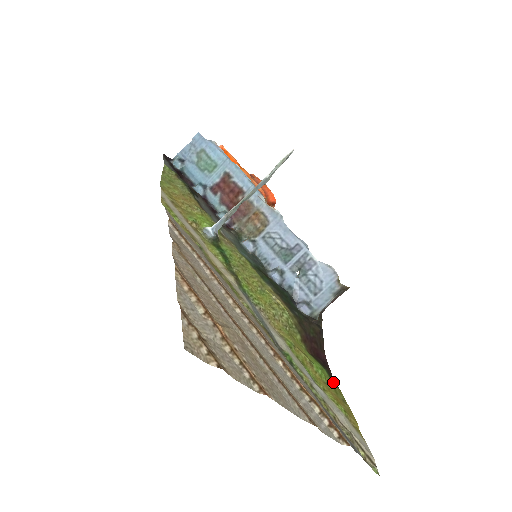
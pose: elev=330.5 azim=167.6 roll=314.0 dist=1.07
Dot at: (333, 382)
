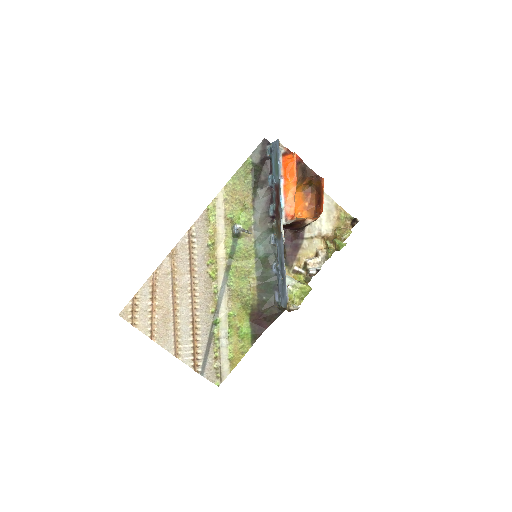
Dot at: (251, 341)
